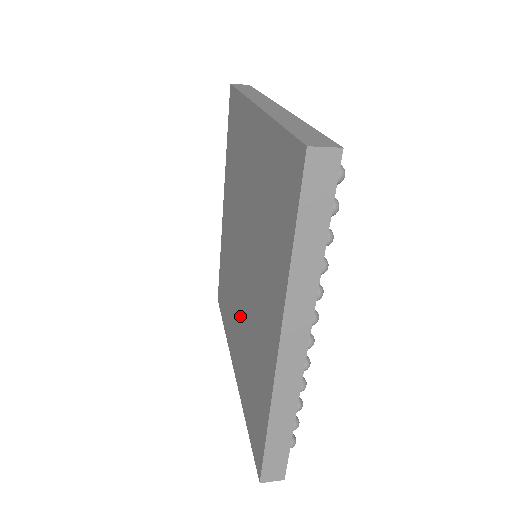
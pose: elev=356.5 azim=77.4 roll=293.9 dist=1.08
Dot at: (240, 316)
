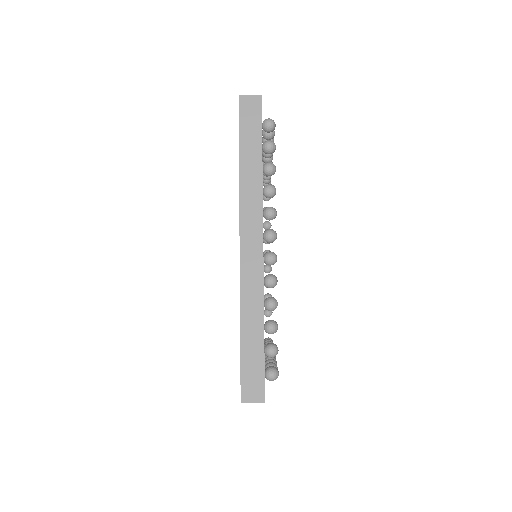
Dot at: occluded
